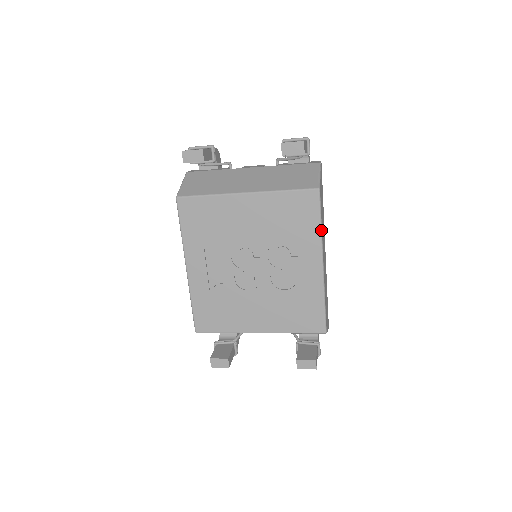
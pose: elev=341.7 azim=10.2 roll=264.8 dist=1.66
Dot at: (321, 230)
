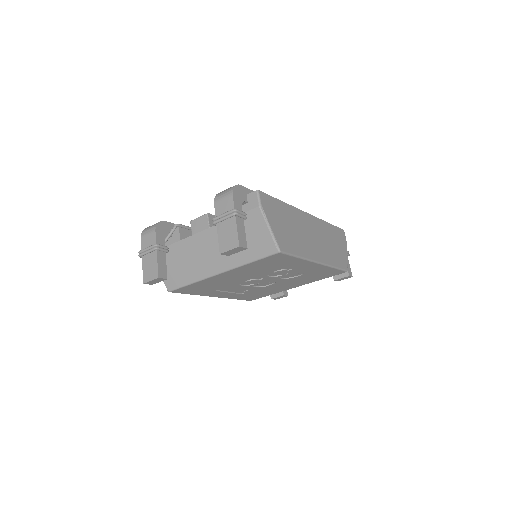
Dot at: (301, 258)
